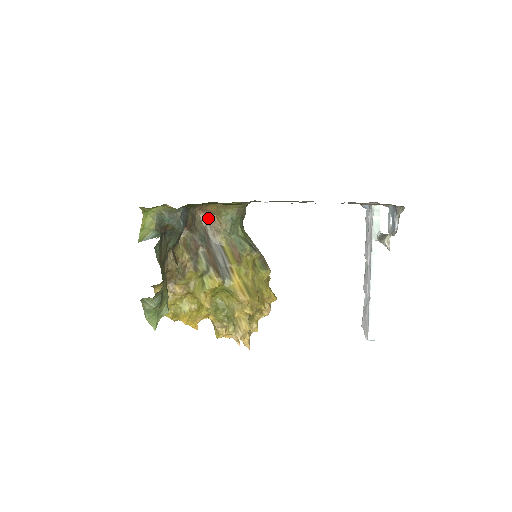
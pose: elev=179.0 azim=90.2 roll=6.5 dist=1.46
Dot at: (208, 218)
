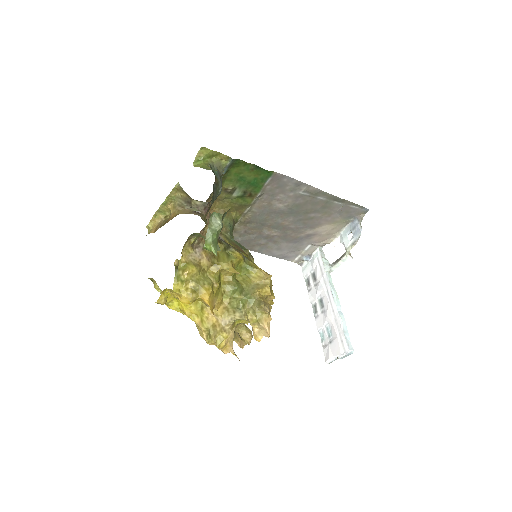
Dot at: occluded
